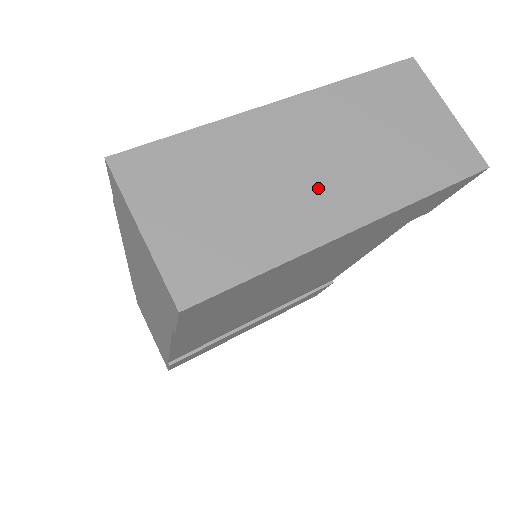
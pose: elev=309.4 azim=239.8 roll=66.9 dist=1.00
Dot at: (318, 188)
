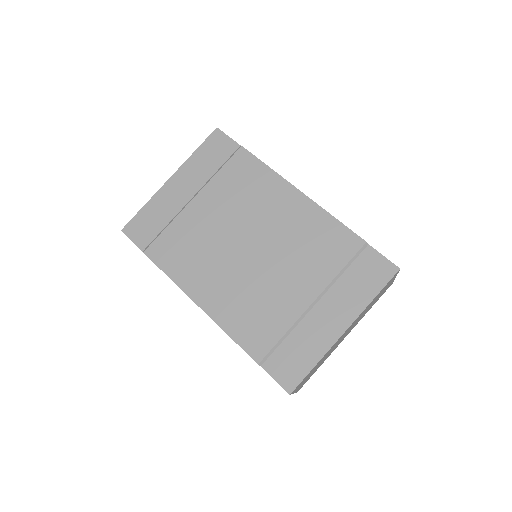
Dot at: occluded
